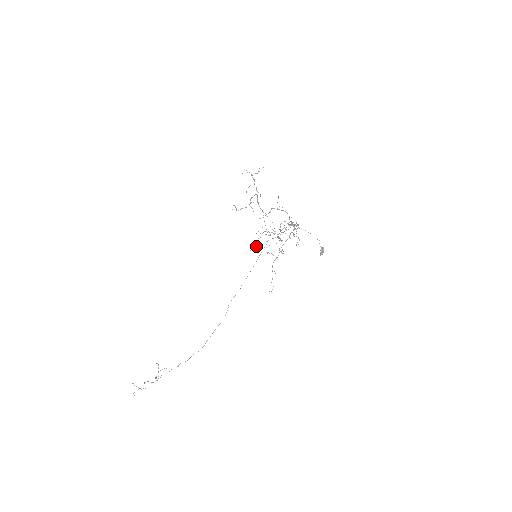
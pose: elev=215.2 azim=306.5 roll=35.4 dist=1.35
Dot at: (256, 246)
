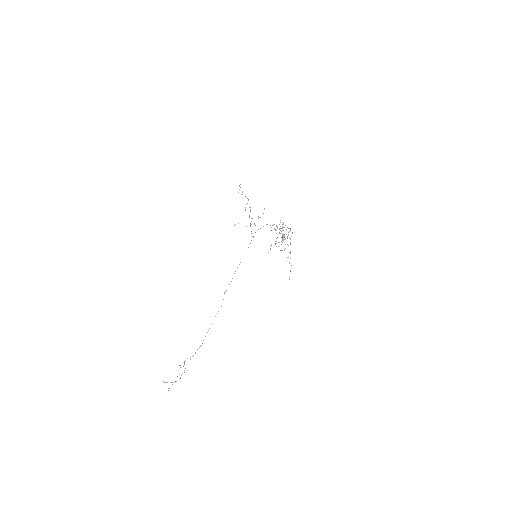
Dot at: occluded
